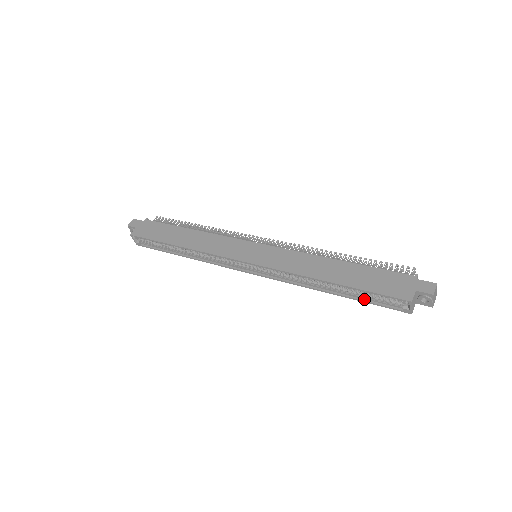
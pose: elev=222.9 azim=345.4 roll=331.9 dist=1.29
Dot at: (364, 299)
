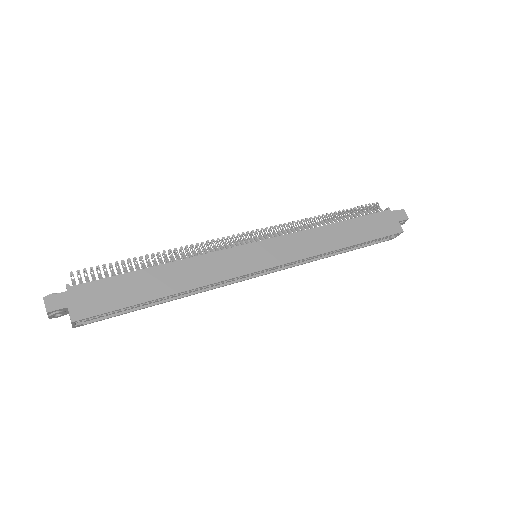
Dot at: (363, 245)
